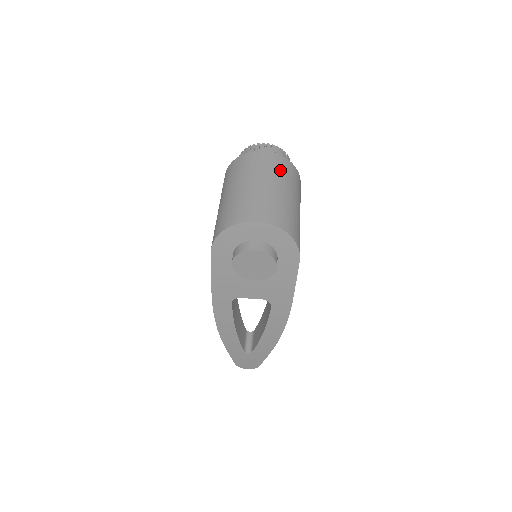
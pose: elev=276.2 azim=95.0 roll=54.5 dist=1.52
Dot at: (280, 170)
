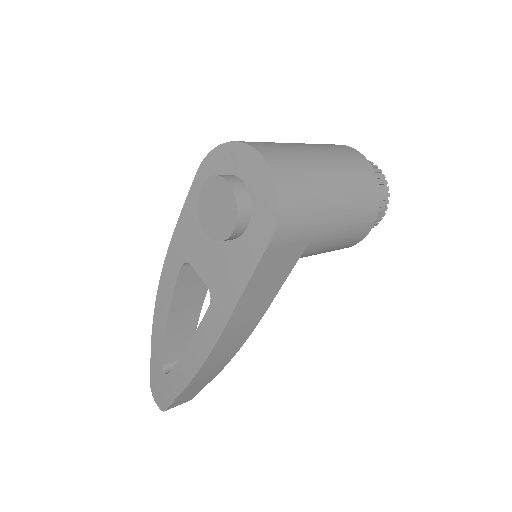
Dot at: (353, 168)
